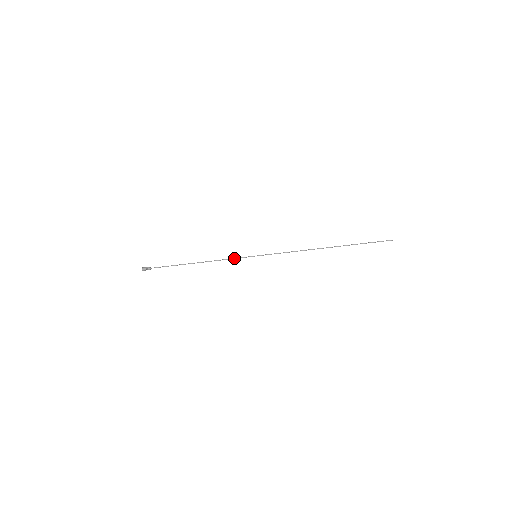
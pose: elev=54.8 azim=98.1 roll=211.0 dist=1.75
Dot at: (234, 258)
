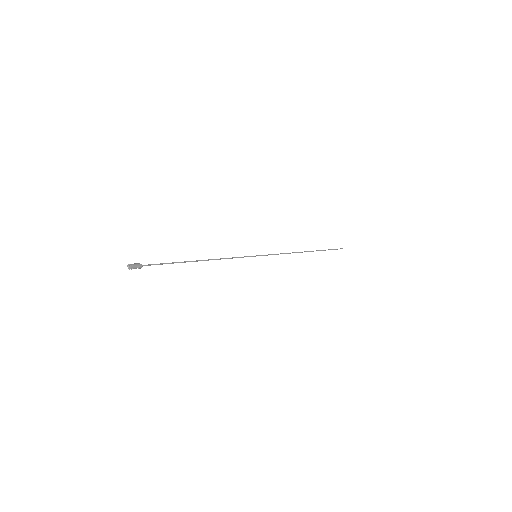
Dot at: (237, 257)
